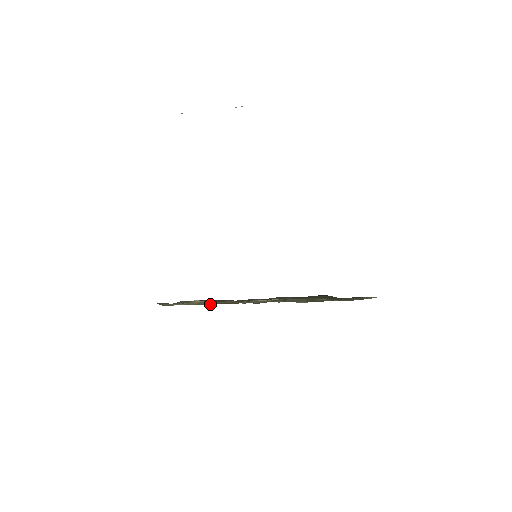
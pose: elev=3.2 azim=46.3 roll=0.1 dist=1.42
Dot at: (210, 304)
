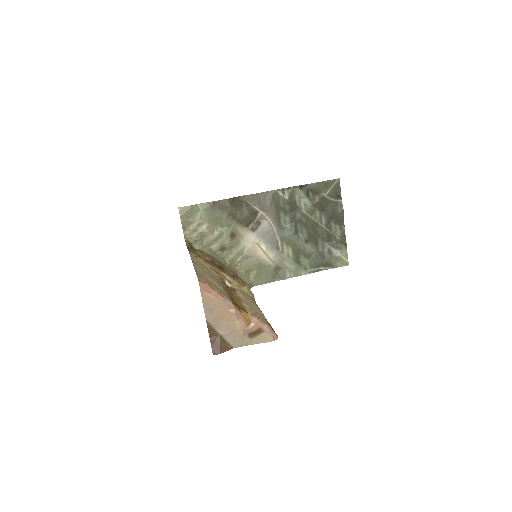
Dot at: (213, 245)
